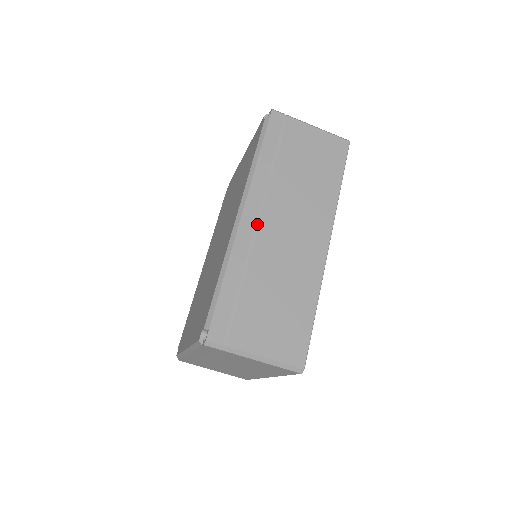
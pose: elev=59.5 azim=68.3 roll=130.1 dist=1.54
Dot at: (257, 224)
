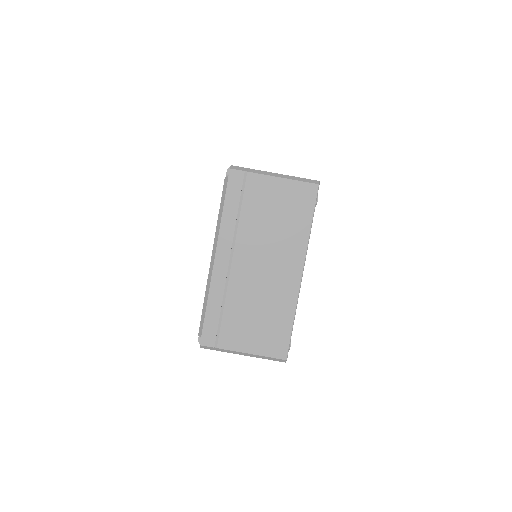
Dot at: occluded
